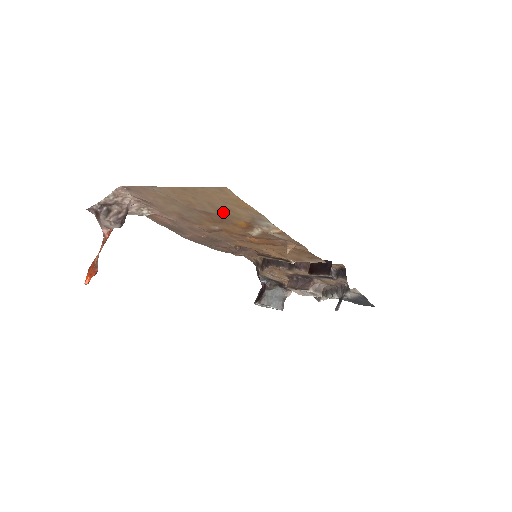
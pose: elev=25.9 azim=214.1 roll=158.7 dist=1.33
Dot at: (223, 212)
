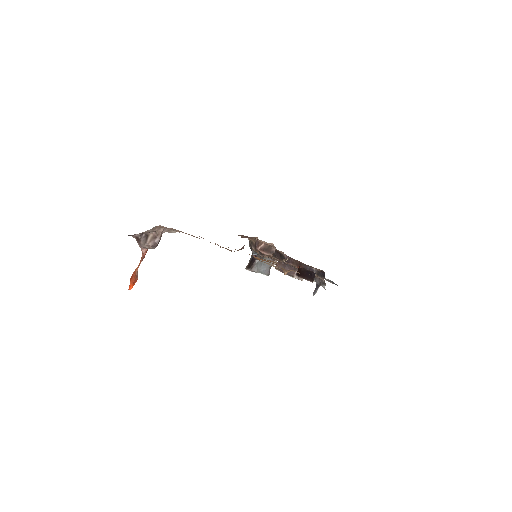
Dot at: occluded
